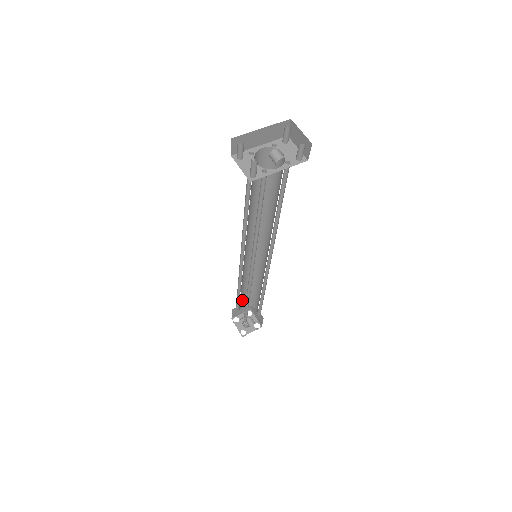
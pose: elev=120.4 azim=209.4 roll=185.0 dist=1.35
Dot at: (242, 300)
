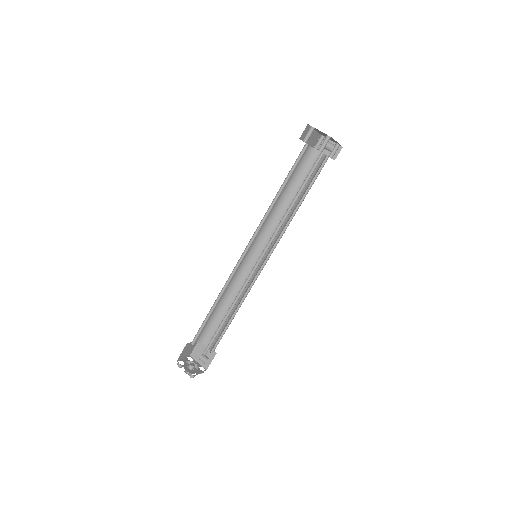
Dot at: (201, 330)
